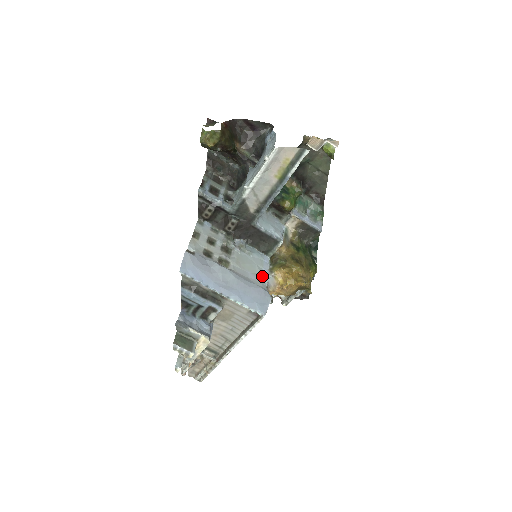
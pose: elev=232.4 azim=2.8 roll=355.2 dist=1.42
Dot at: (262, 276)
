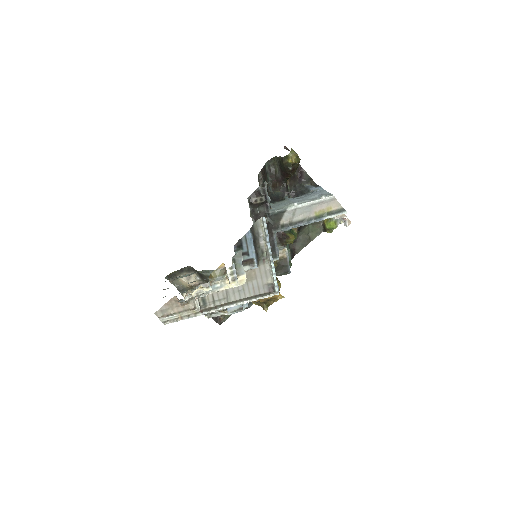
Dot at: occluded
